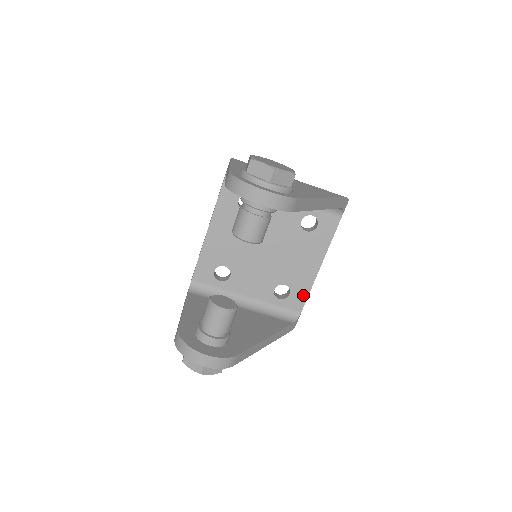
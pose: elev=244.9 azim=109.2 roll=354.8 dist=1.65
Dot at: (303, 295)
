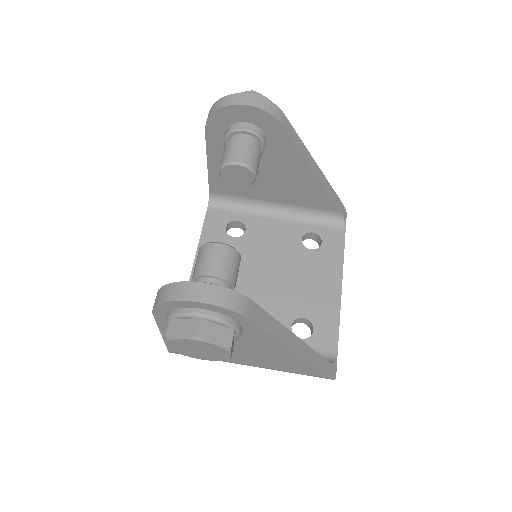
Dot at: (332, 329)
